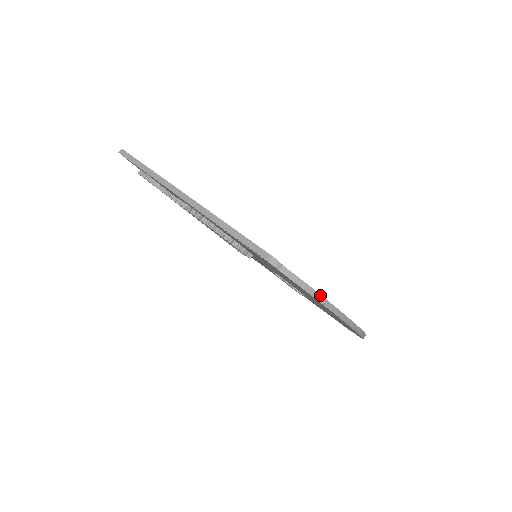
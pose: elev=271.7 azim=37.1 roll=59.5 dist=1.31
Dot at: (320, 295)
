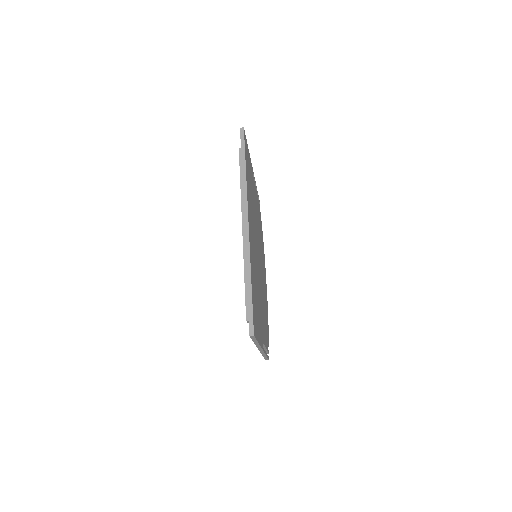
Dot at: (268, 331)
